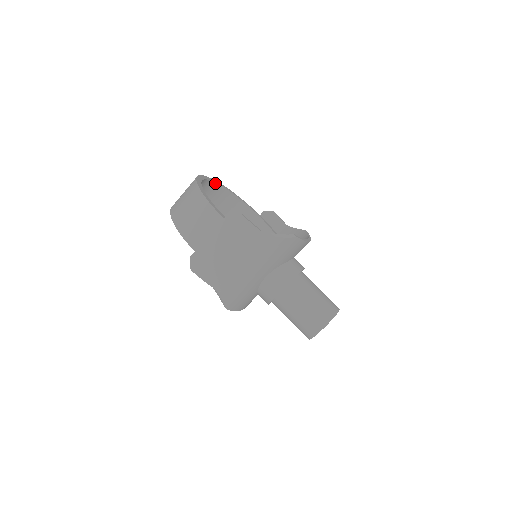
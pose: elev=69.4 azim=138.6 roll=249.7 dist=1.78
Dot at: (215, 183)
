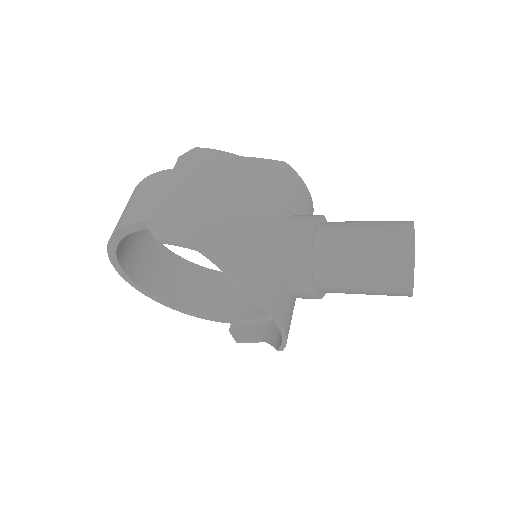
Dot at: (165, 248)
